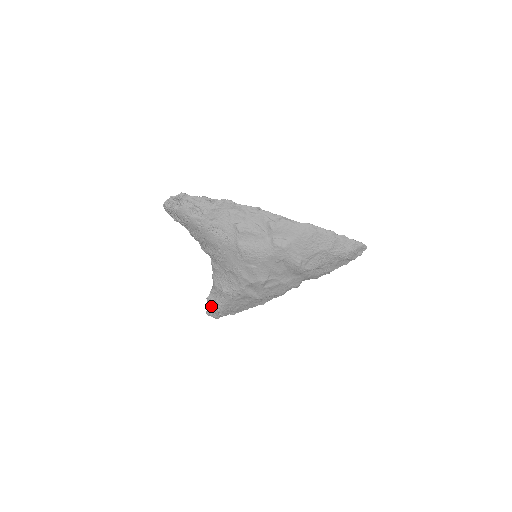
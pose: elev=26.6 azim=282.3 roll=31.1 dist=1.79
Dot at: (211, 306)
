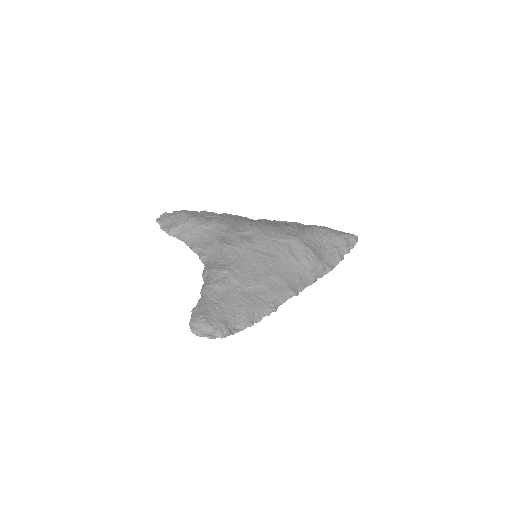
Dot at: occluded
